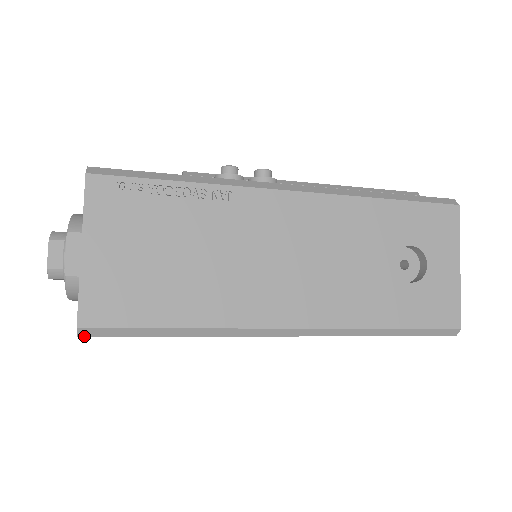
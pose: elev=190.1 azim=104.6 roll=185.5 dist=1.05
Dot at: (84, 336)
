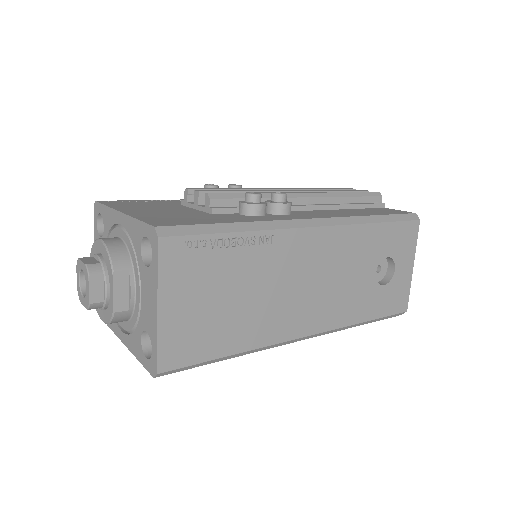
Dot at: (159, 376)
